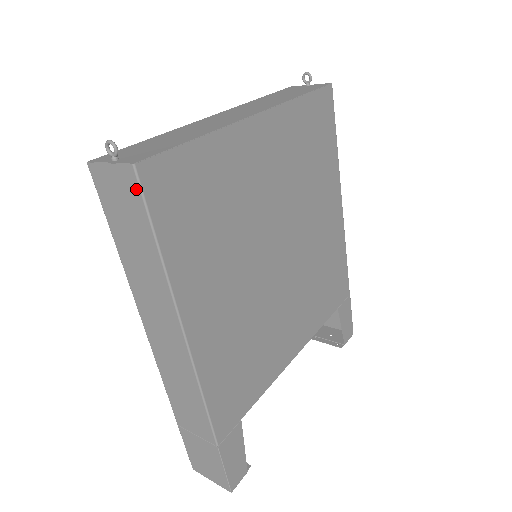
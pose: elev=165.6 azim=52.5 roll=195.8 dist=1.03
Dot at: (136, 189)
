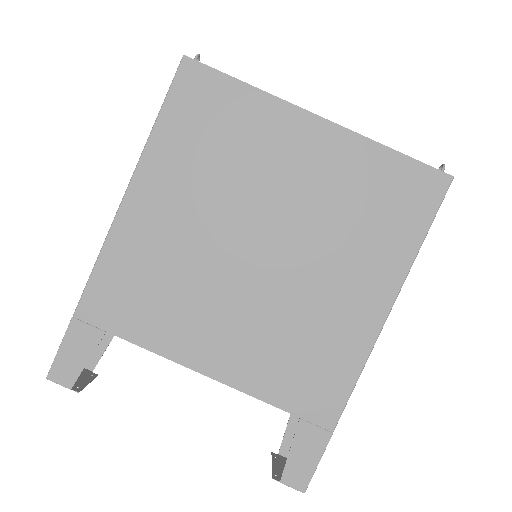
Dot at: (177, 74)
